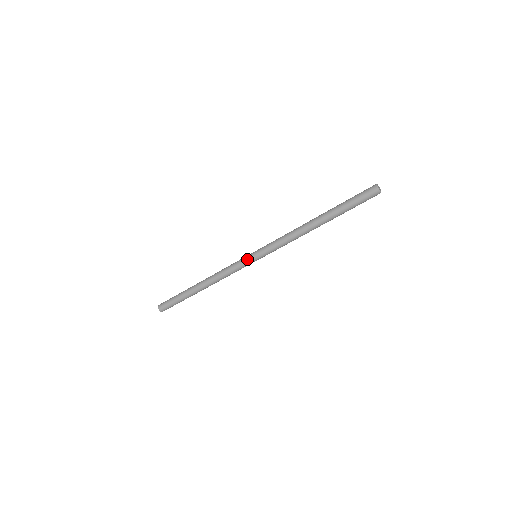
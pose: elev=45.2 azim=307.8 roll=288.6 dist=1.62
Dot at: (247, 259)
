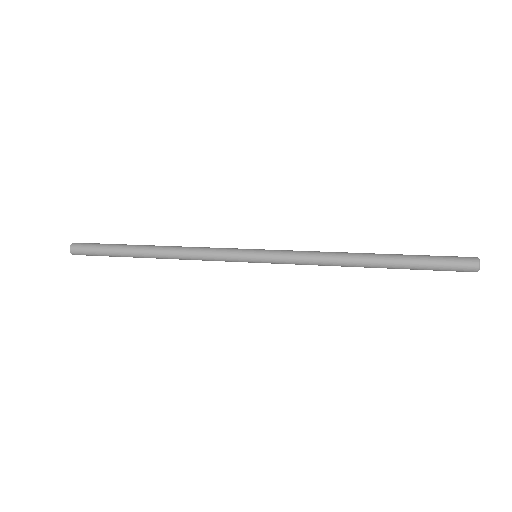
Dot at: (242, 260)
